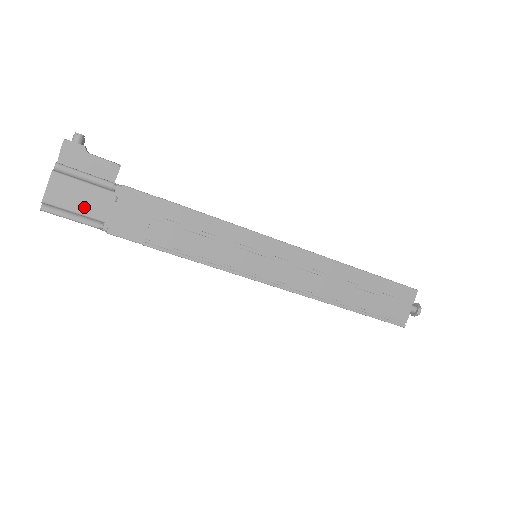
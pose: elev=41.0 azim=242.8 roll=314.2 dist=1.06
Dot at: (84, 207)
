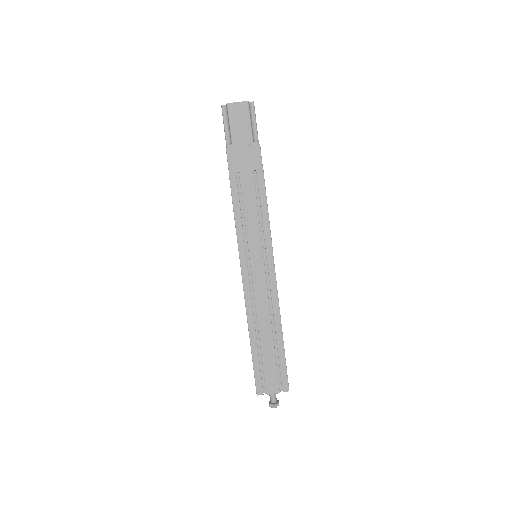
Dot at: occluded
